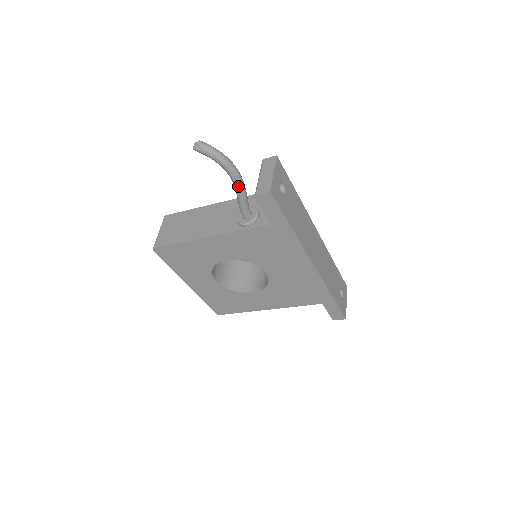
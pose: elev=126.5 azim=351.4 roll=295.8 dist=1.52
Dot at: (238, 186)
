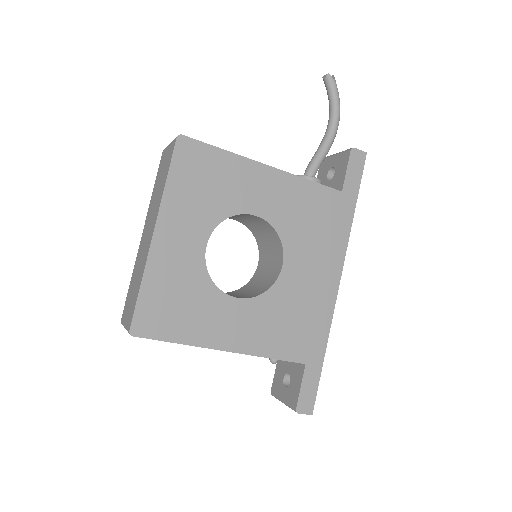
Dot at: (332, 137)
